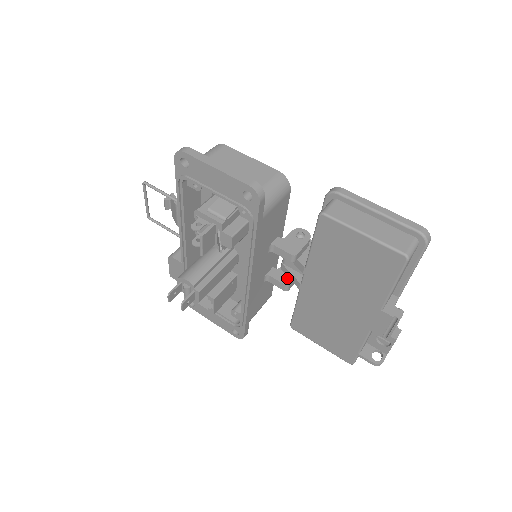
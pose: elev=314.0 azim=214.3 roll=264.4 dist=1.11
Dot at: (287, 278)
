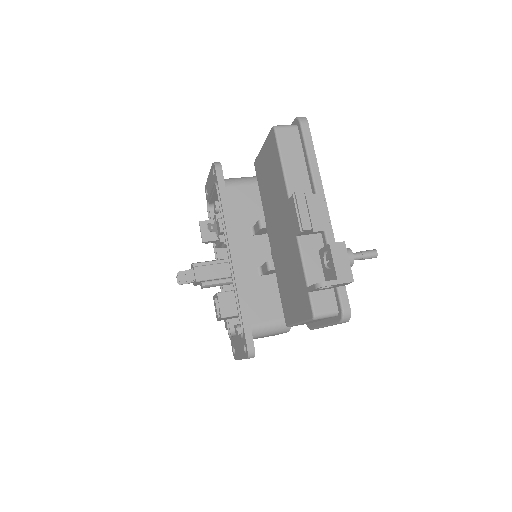
Dot at: (272, 261)
